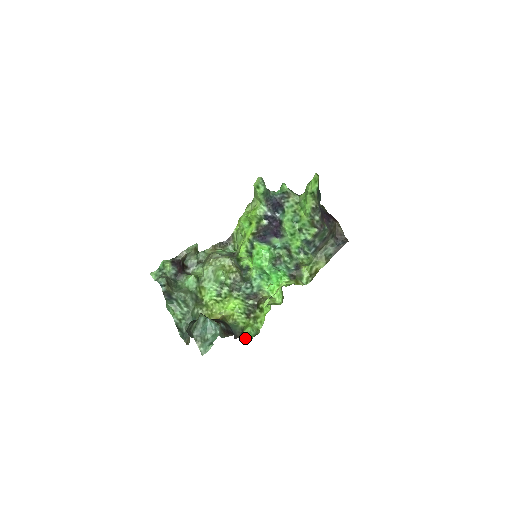
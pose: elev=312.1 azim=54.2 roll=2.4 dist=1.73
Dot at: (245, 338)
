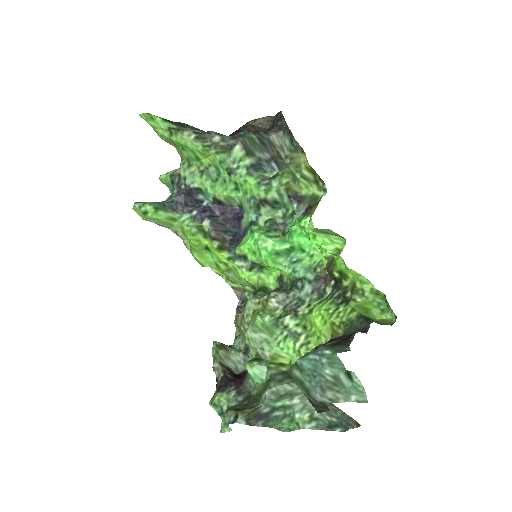
Dot at: (388, 322)
